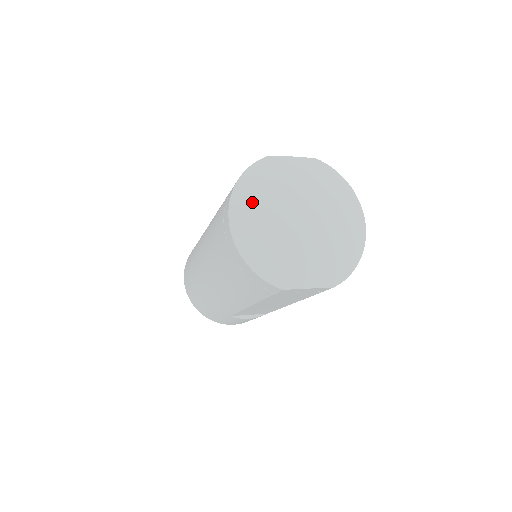
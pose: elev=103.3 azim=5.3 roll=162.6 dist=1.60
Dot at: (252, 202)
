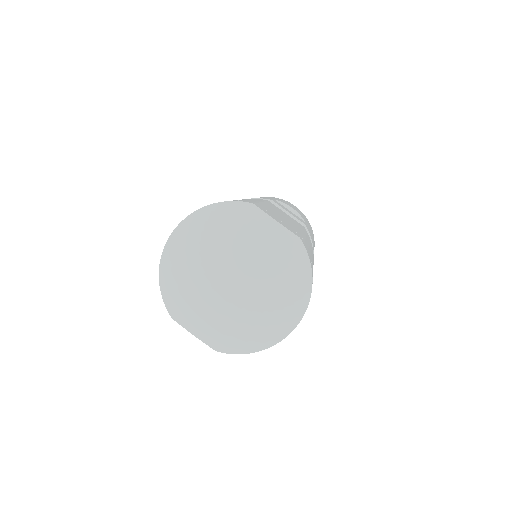
Dot at: (199, 234)
